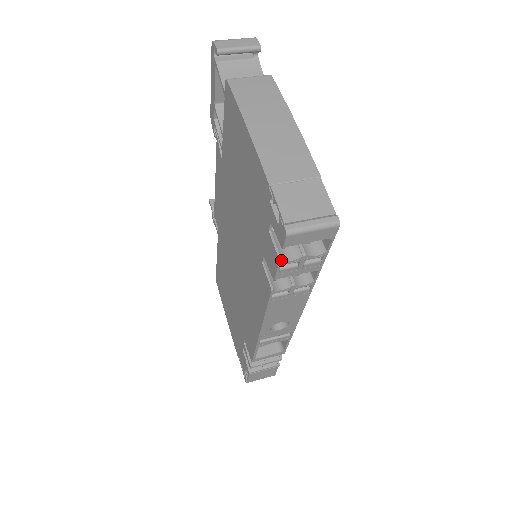
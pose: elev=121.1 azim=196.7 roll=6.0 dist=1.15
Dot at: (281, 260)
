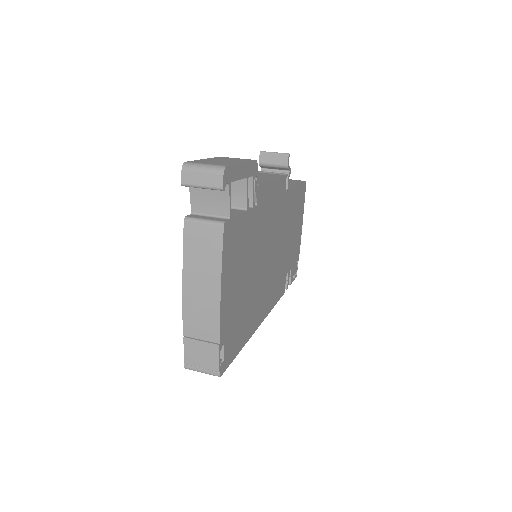
Dot at: occluded
